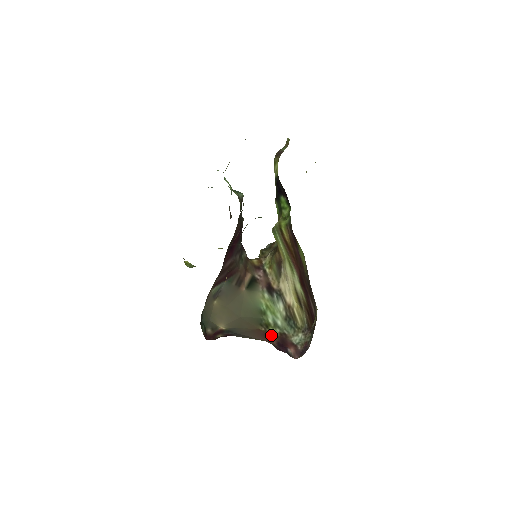
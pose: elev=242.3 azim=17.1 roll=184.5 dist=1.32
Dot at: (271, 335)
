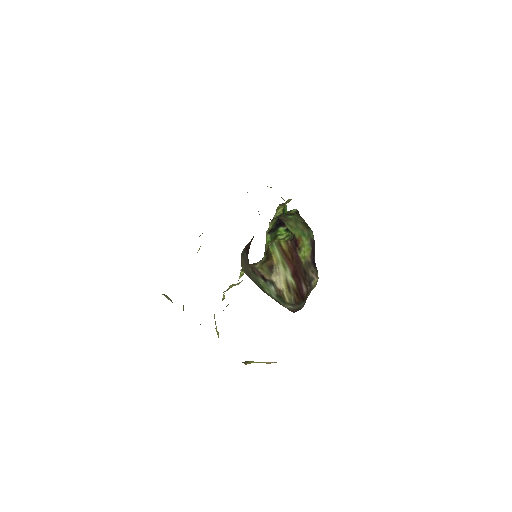
Dot at: (272, 298)
